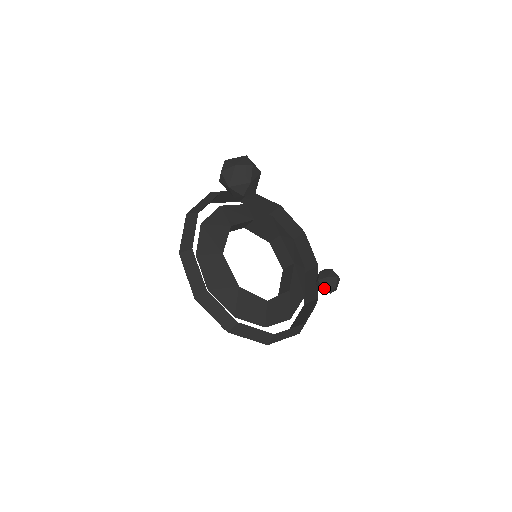
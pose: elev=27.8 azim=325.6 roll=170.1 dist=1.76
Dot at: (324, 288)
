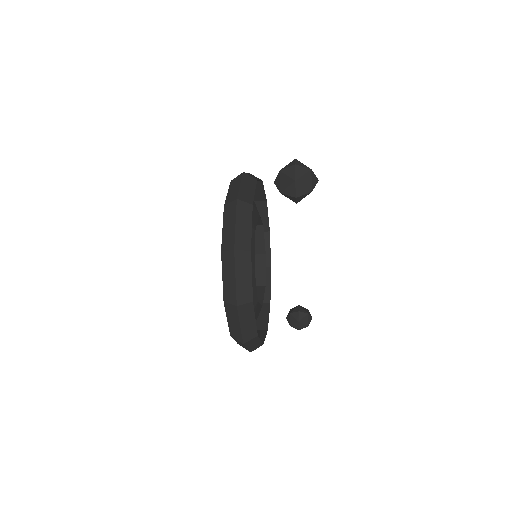
Dot at: (300, 321)
